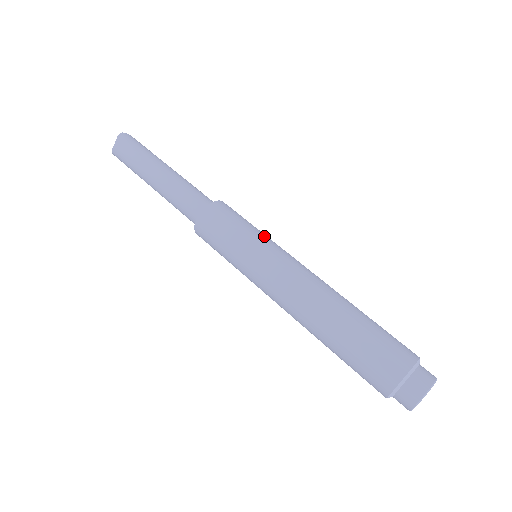
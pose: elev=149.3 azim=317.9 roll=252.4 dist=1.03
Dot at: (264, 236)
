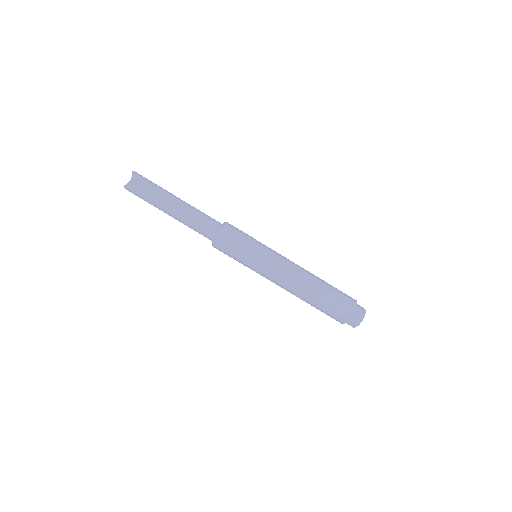
Dot at: occluded
